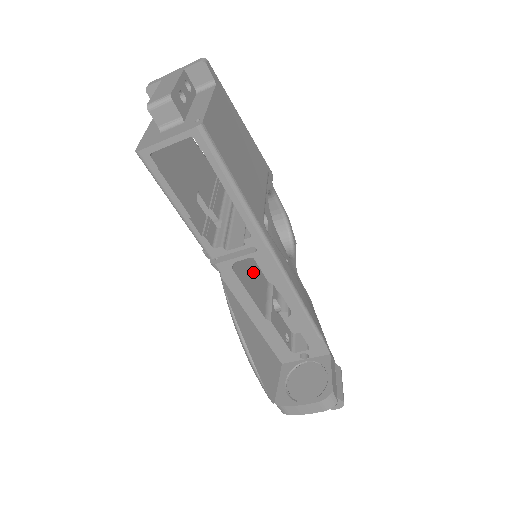
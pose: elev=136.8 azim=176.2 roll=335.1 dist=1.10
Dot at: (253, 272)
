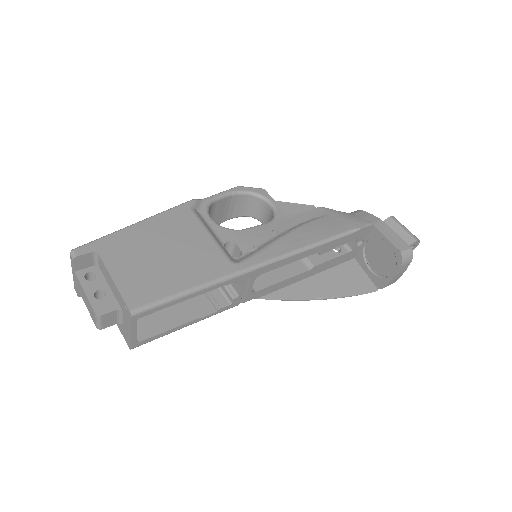
Dot at: occluded
